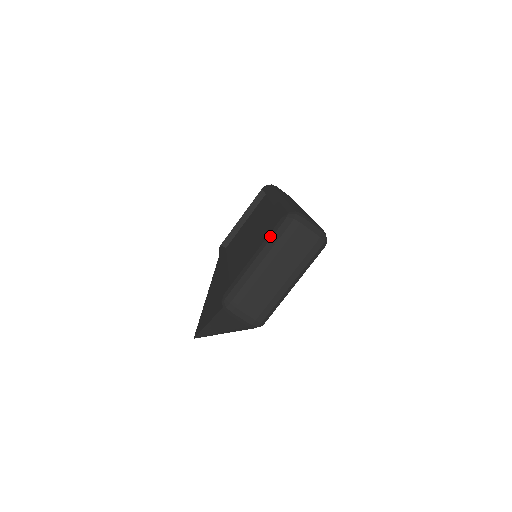
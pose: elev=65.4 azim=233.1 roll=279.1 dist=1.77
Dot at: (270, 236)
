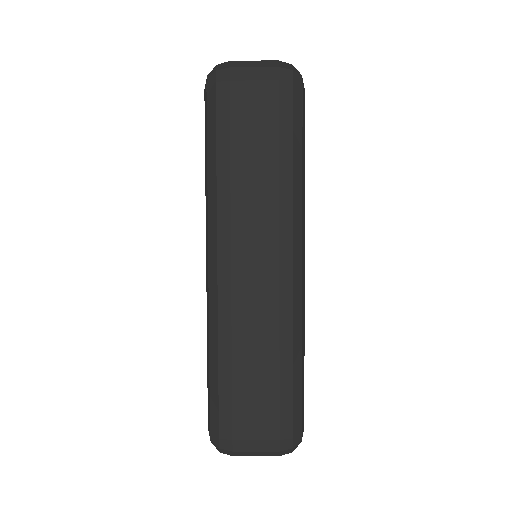
Dot at: occluded
